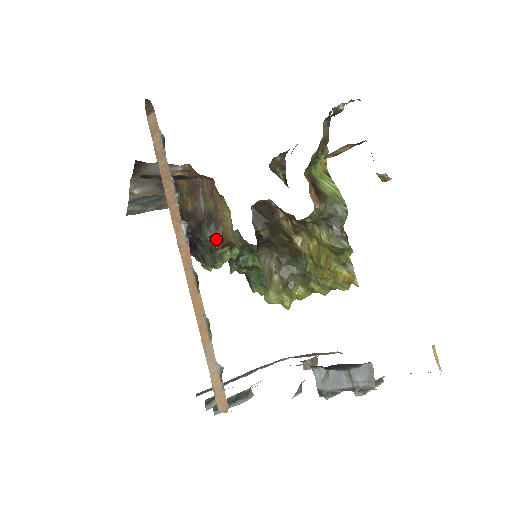
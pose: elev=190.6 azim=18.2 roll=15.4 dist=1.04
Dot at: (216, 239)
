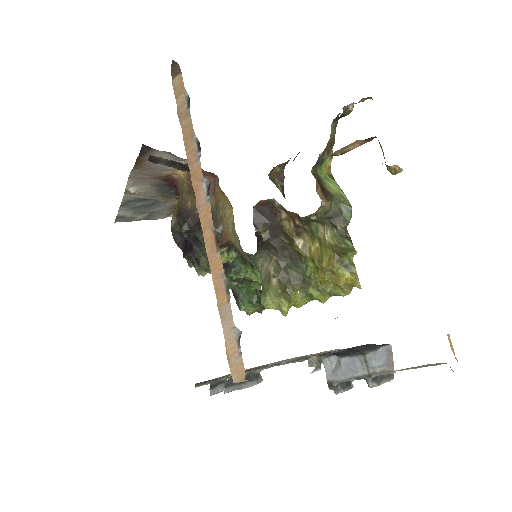
Dot at: occluded
